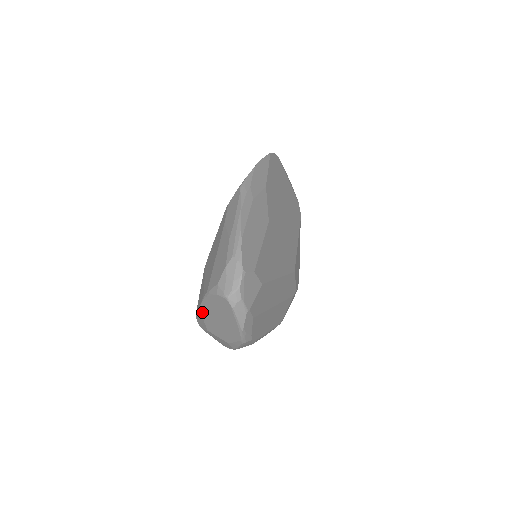
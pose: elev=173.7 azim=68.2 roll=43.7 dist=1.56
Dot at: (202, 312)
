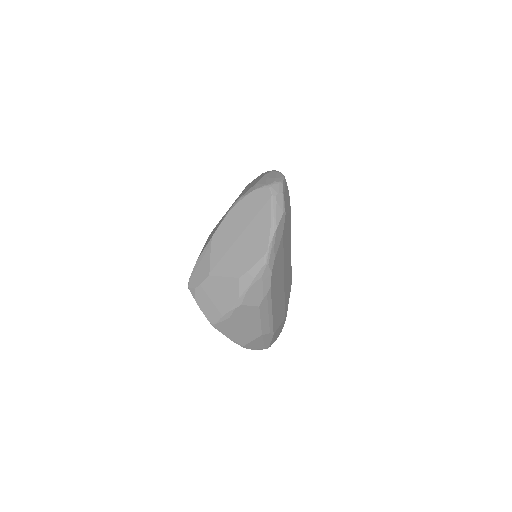
Dot at: (214, 241)
